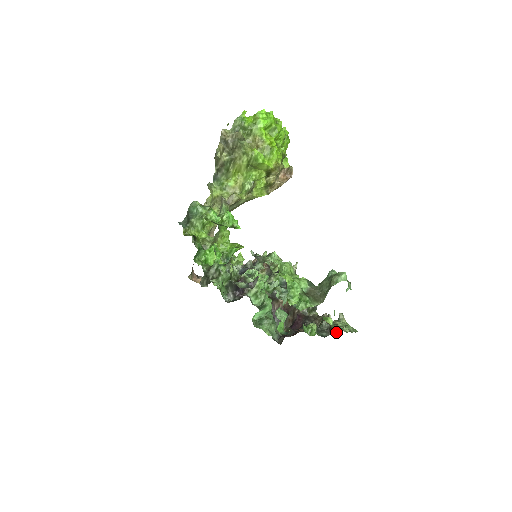
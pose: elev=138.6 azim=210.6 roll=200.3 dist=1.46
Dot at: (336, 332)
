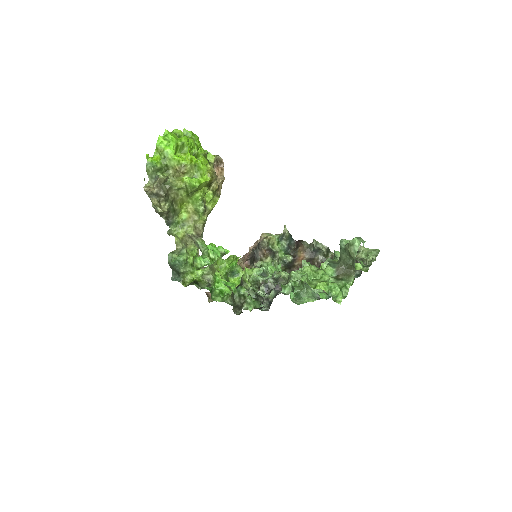
Dot at: occluded
